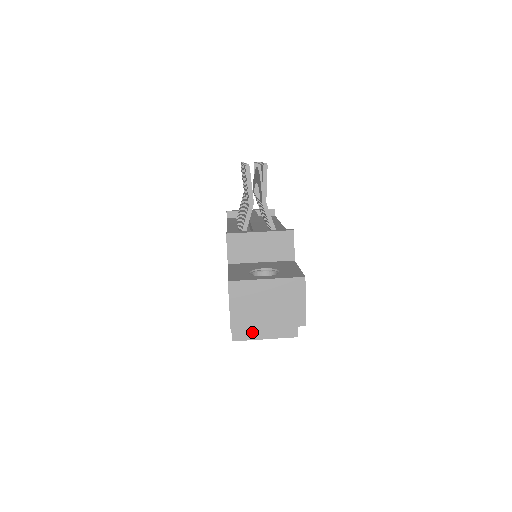
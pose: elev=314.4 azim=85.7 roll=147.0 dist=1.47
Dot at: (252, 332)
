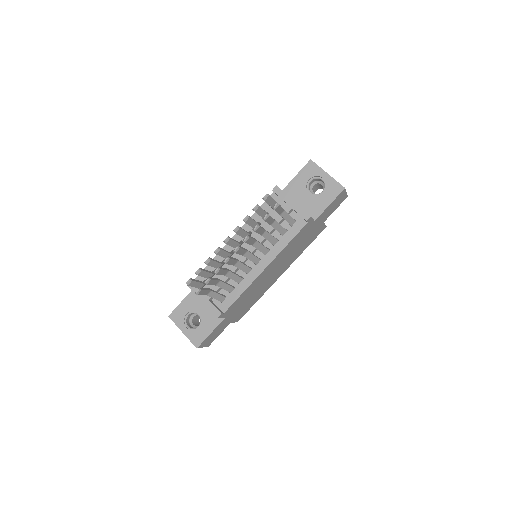
Dot at: occluded
